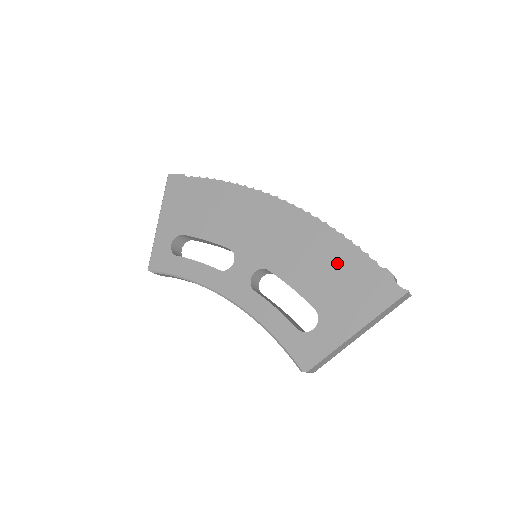
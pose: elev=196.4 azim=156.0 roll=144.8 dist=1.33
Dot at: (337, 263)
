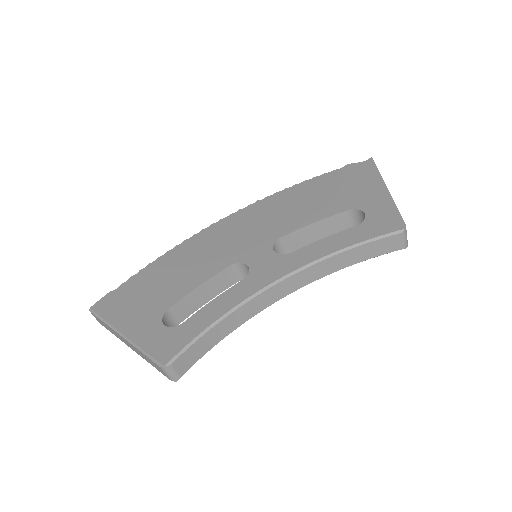
Dot at: (316, 190)
